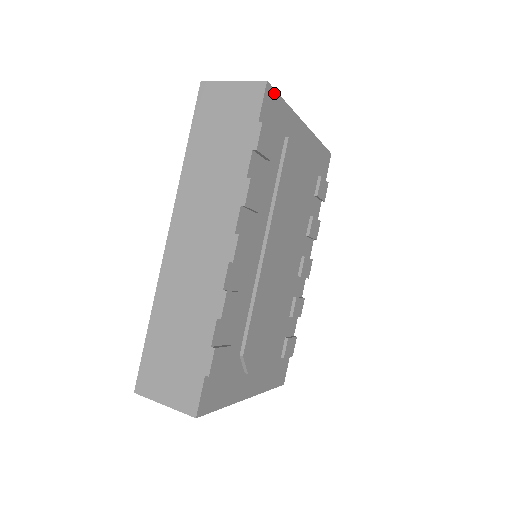
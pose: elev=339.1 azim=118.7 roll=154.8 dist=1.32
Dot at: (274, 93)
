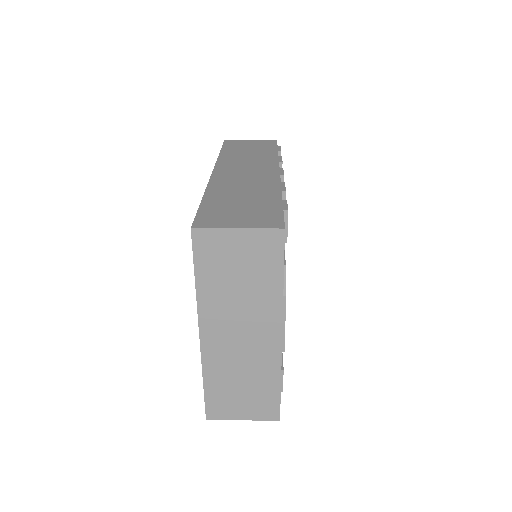
Dot at: occluded
